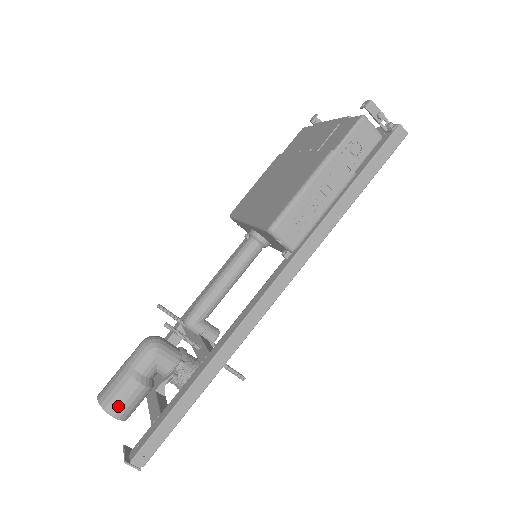
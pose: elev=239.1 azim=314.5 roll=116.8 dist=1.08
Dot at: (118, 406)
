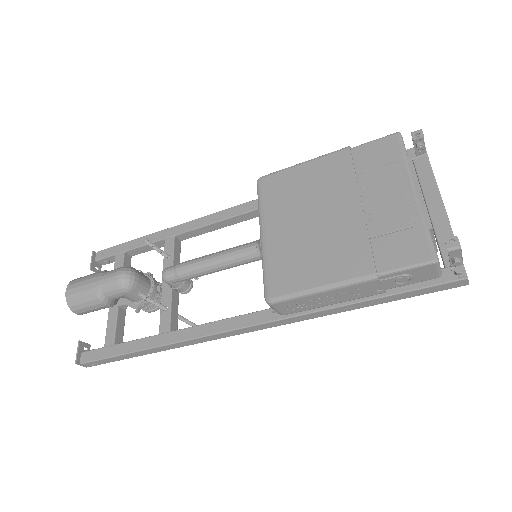
Dot at: (82, 310)
